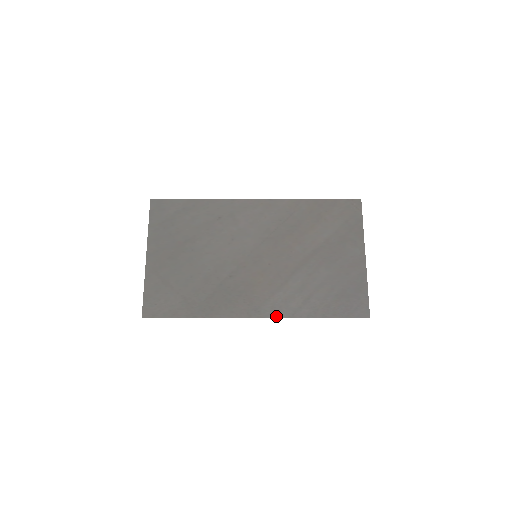
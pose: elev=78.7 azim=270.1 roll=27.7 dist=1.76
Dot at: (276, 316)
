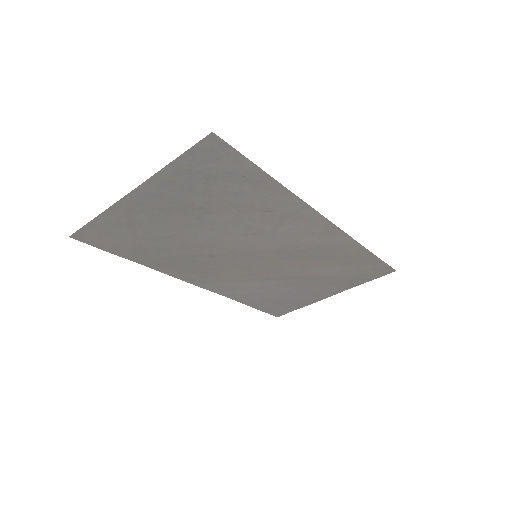
Dot at: (214, 291)
